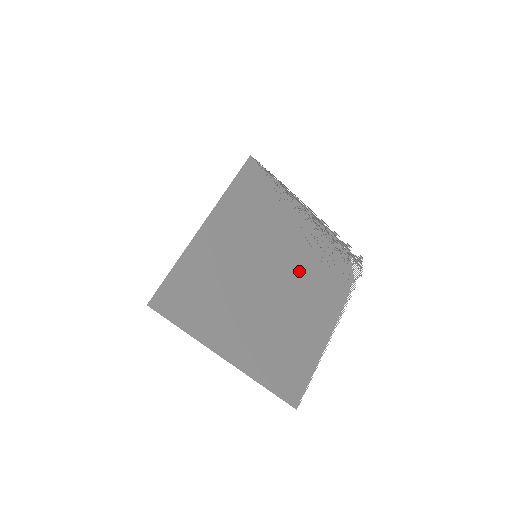
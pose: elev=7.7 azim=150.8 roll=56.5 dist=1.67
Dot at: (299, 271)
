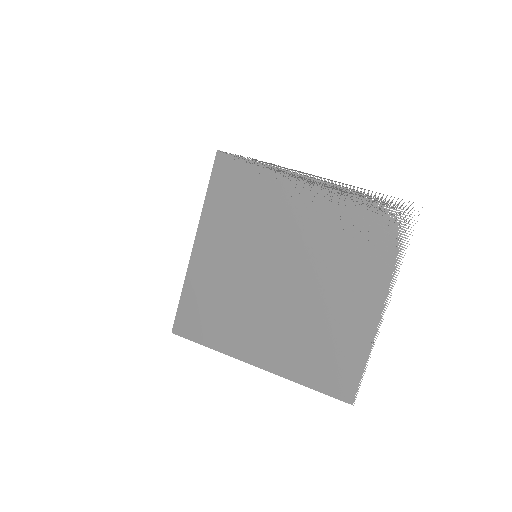
Dot at: (314, 254)
